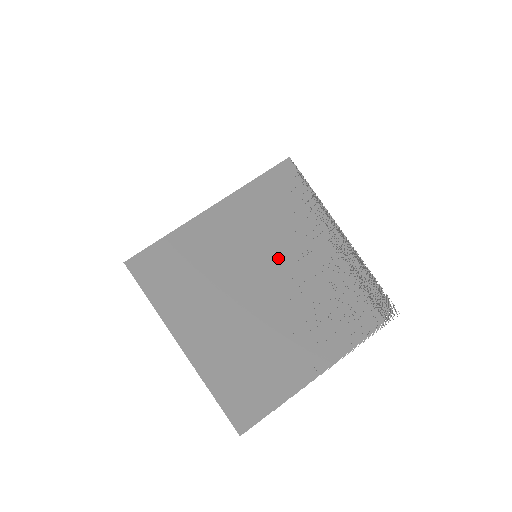
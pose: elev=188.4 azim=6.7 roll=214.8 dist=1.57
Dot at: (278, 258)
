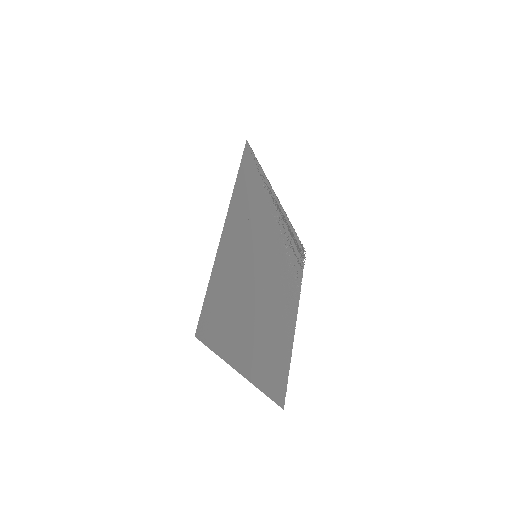
Dot at: (264, 249)
